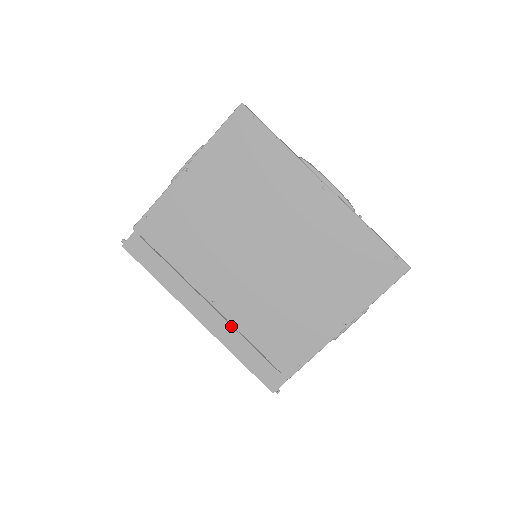
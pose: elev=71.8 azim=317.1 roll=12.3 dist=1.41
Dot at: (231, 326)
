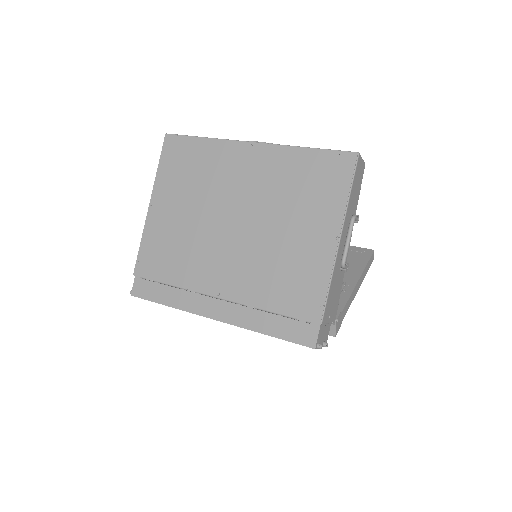
Dot at: (243, 306)
